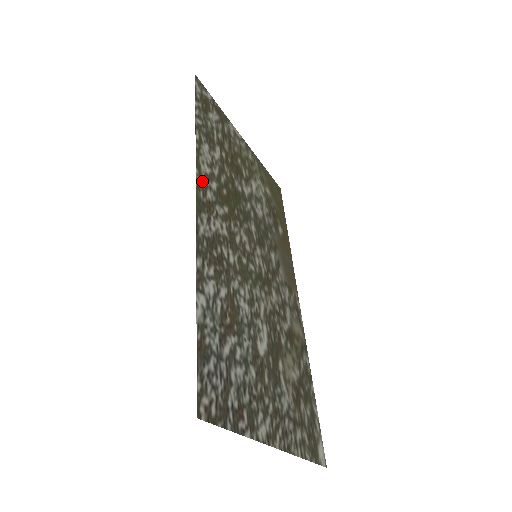
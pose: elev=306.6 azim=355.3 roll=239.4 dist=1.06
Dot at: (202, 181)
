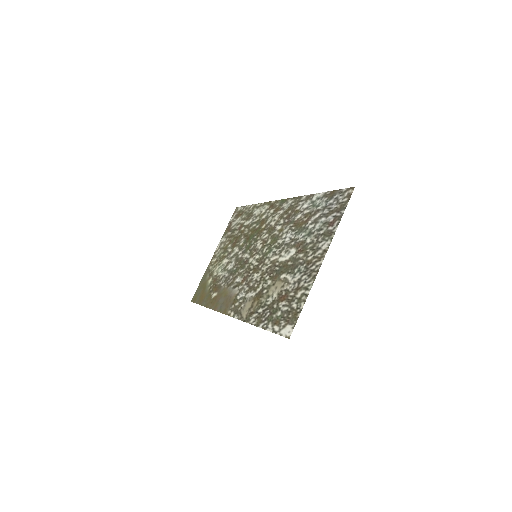
Dot at: (272, 206)
